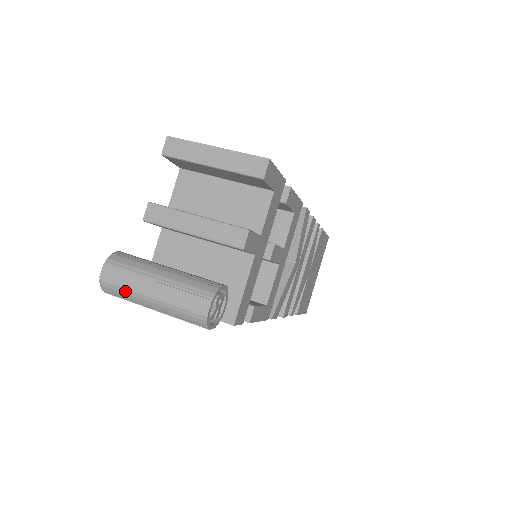
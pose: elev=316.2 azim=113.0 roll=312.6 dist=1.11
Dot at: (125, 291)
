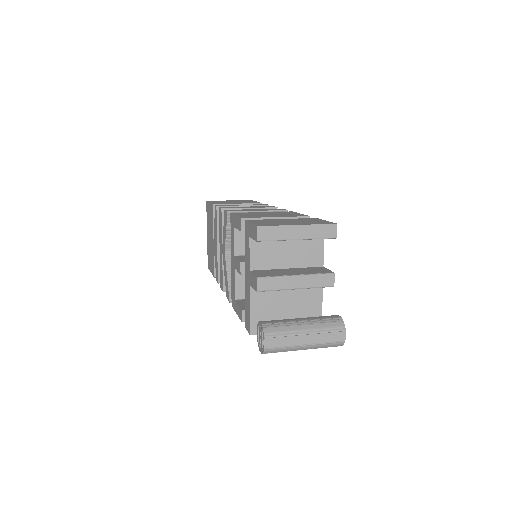
Dot at: (285, 348)
